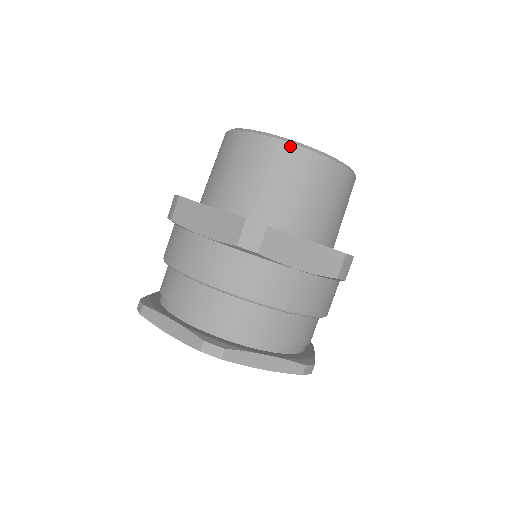
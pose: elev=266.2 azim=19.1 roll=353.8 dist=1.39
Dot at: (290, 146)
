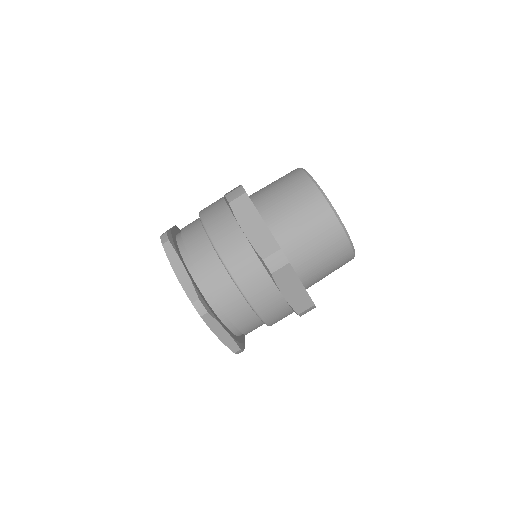
Dot at: (305, 176)
